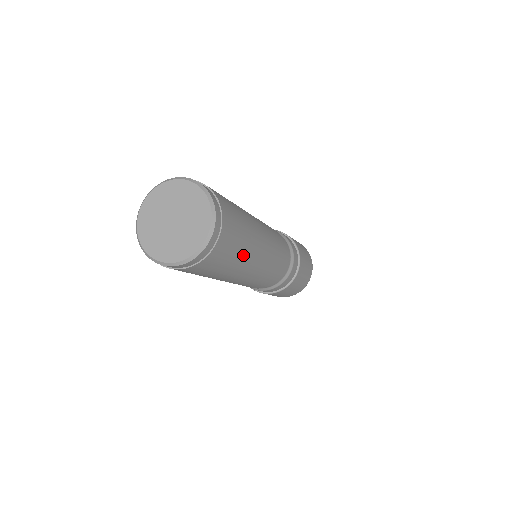
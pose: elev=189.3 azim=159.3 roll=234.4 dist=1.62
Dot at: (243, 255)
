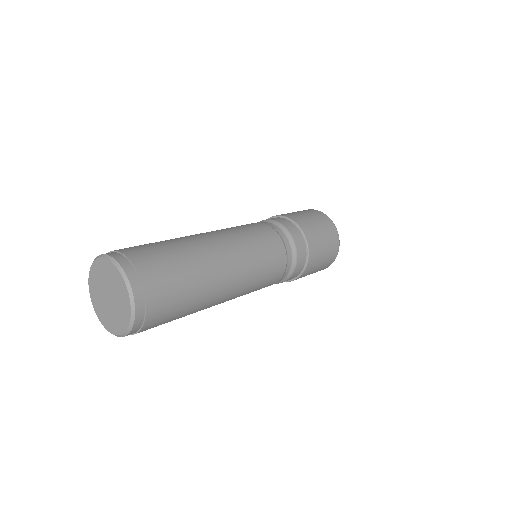
Dot at: (199, 293)
